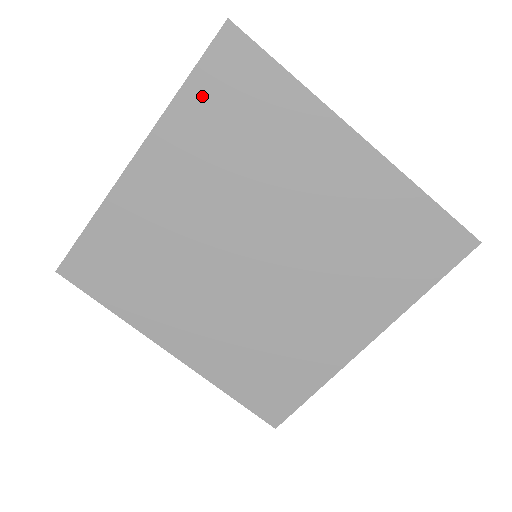
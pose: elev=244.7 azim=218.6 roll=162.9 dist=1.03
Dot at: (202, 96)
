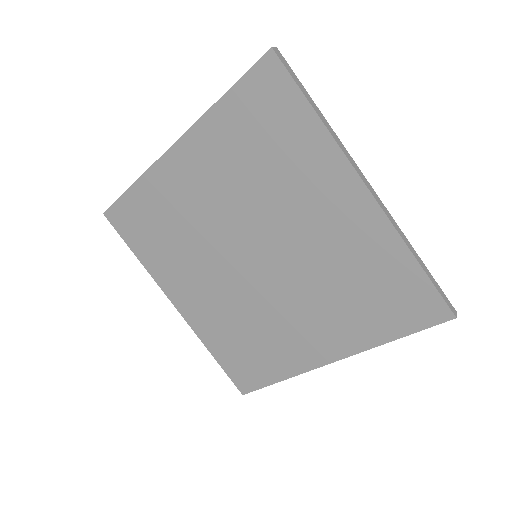
Dot at: (237, 110)
